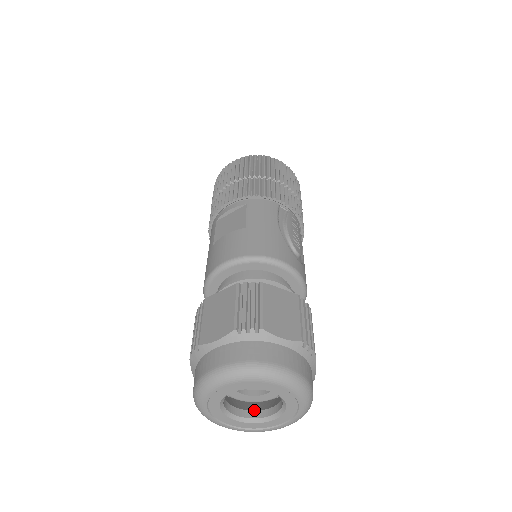
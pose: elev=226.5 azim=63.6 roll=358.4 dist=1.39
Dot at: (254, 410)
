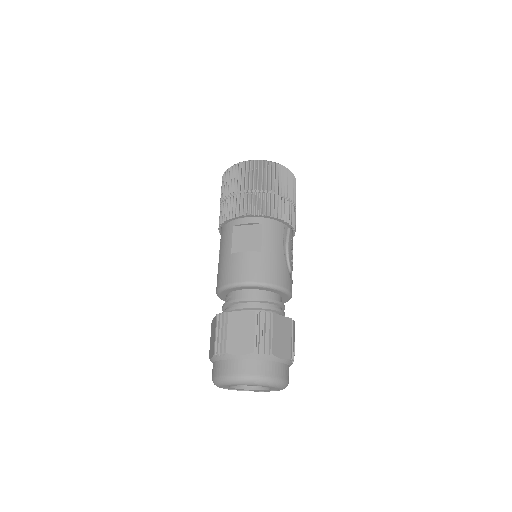
Dot at: occluded
